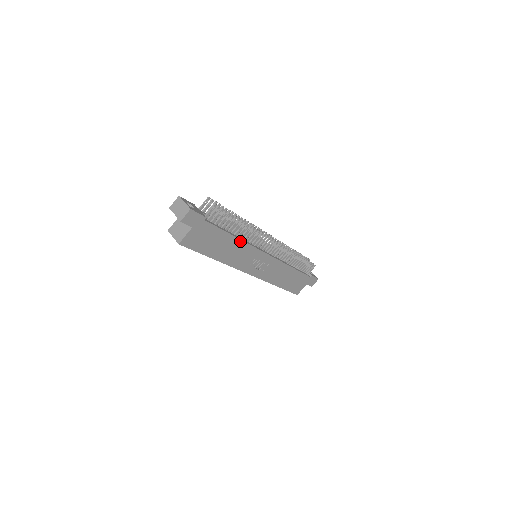
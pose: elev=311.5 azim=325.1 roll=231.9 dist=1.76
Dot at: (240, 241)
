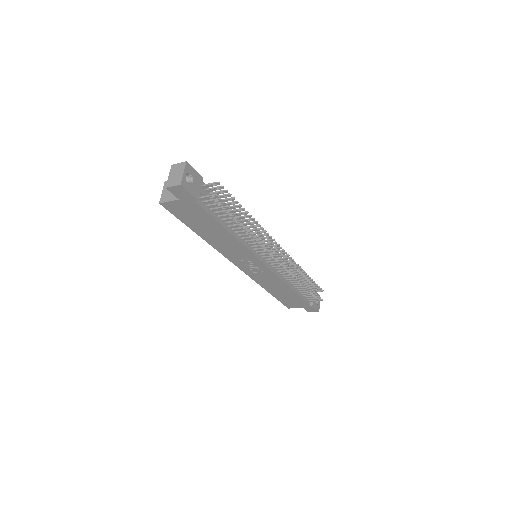
Dot at: (234, 238)
